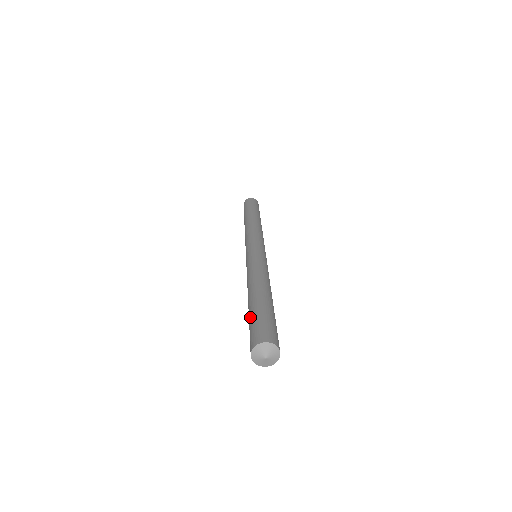
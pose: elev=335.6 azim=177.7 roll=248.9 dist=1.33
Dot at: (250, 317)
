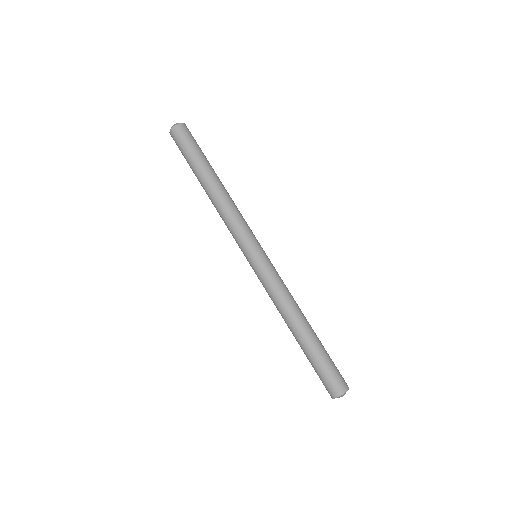
Dot at: (317, 360)
